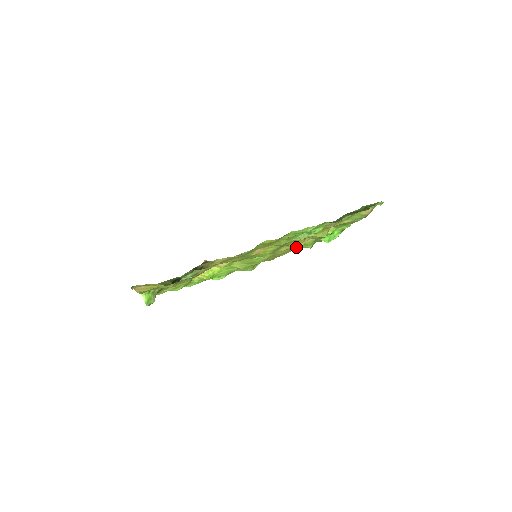
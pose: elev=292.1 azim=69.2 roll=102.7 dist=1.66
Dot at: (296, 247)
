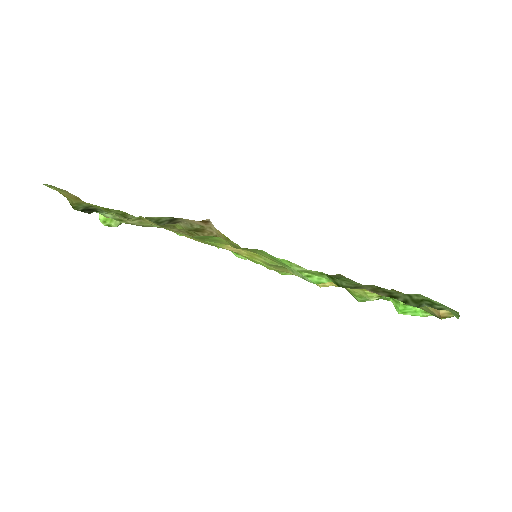
Dot at: occluded
